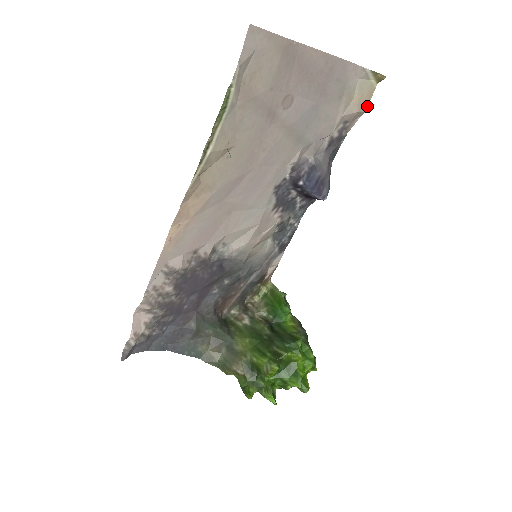
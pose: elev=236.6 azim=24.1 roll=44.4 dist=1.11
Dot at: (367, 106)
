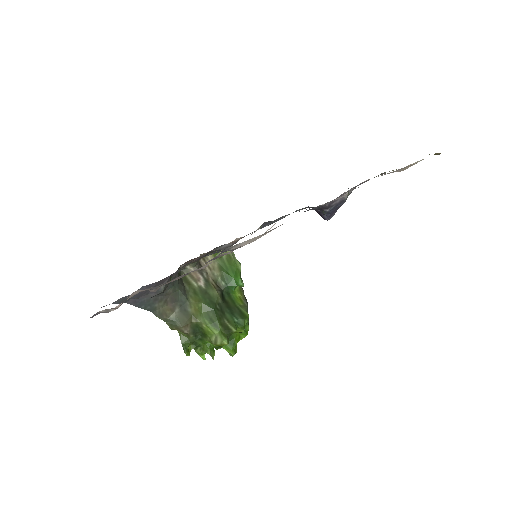
Dot at: occluded
